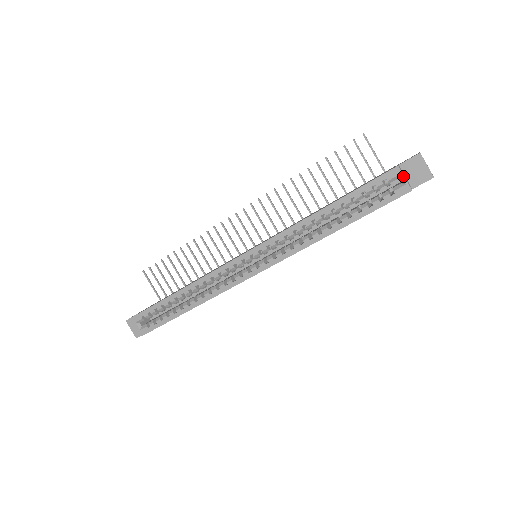
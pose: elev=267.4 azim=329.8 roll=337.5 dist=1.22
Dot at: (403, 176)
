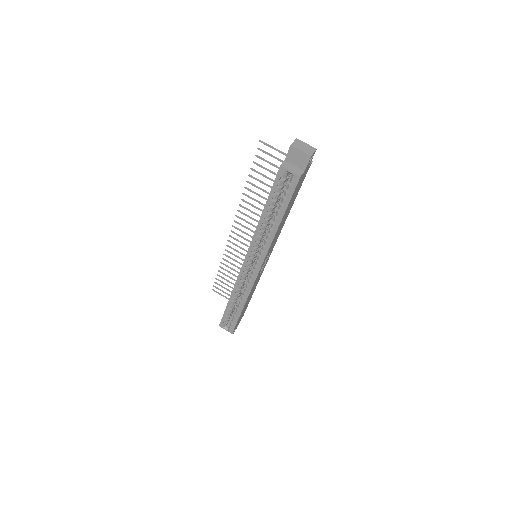
Dot at: (288, 170)
